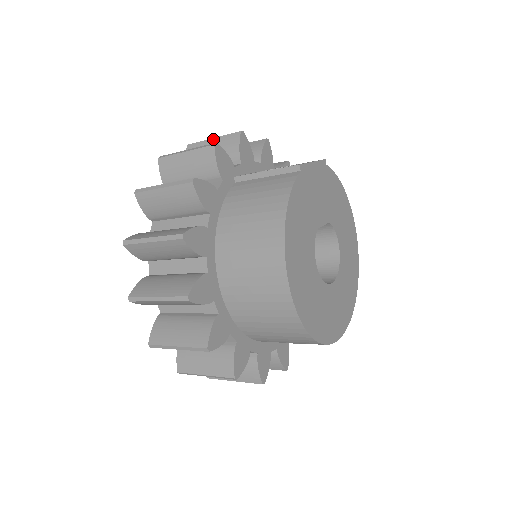
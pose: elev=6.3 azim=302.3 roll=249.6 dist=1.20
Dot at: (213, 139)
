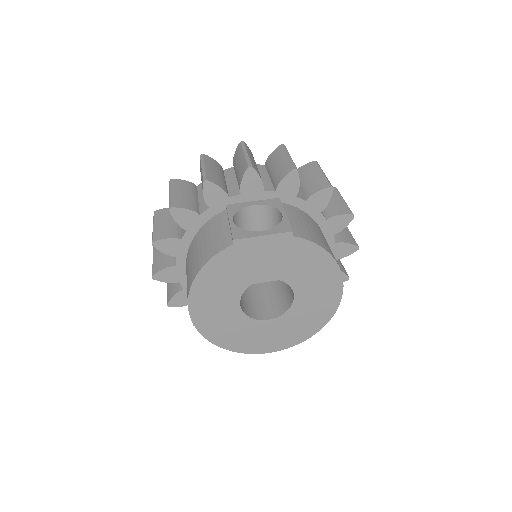
Dot at: (243, 155)
